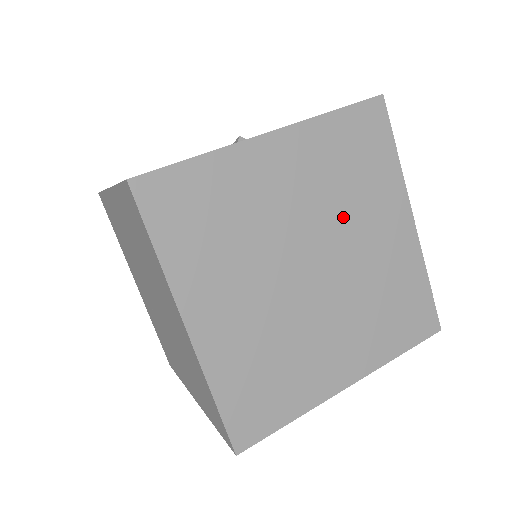
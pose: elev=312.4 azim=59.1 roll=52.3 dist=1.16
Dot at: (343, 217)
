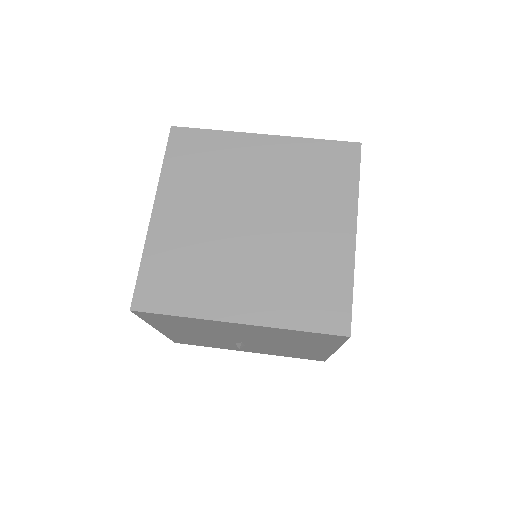
Dot at: (293, 202)
